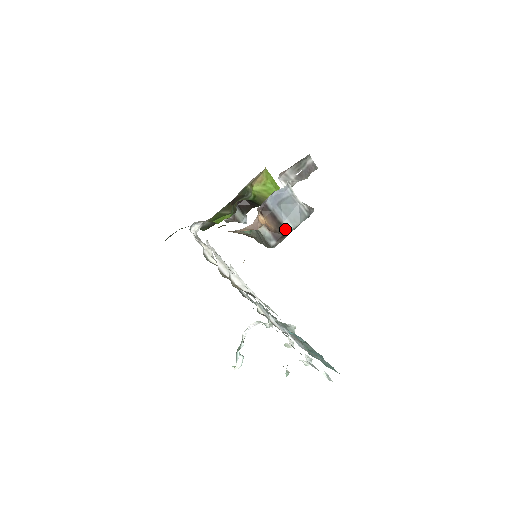
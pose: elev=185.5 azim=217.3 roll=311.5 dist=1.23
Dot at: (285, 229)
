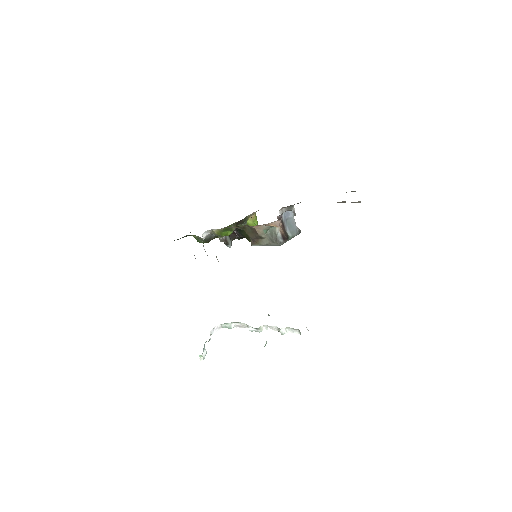
Dot at: (288, 235)
